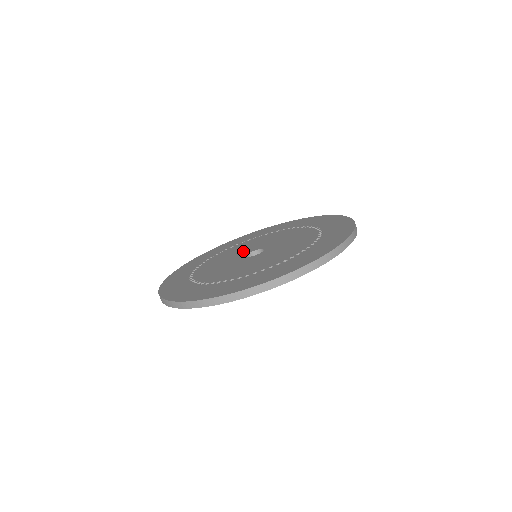
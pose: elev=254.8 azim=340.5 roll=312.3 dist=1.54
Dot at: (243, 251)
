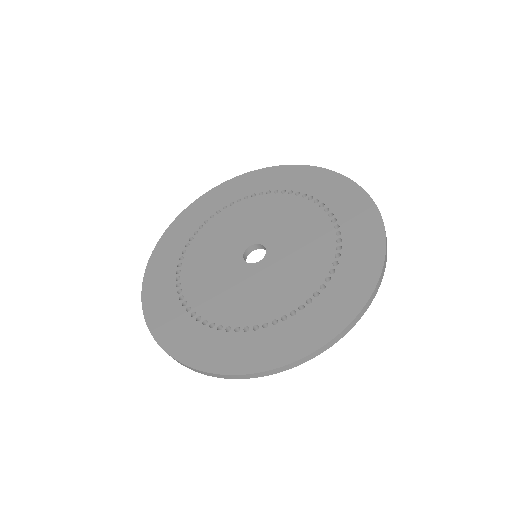
Dot at: (228, 250)
